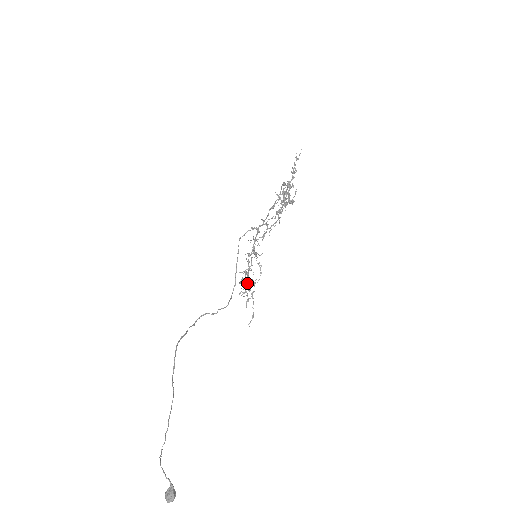
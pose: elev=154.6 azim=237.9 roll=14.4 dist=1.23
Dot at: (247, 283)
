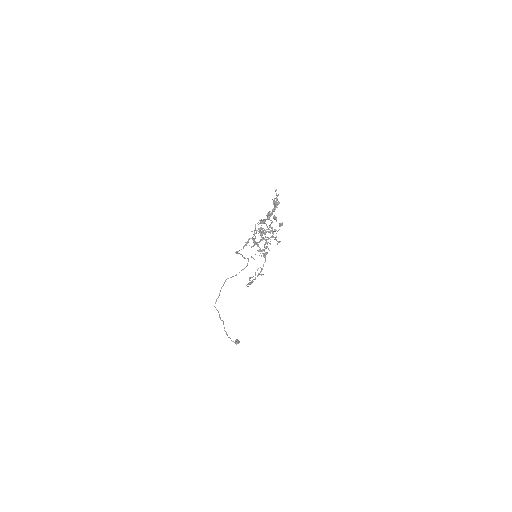
Dot at: (259, 251)
